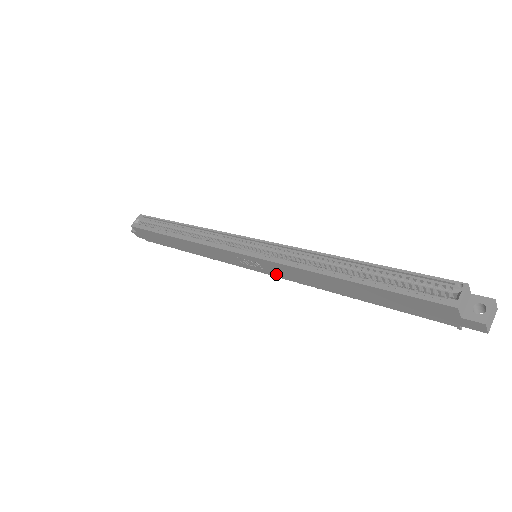
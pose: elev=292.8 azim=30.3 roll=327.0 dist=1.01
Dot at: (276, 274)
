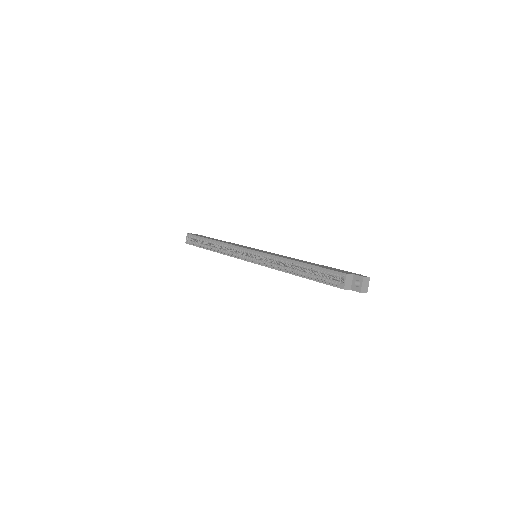
Dot at: occluded
